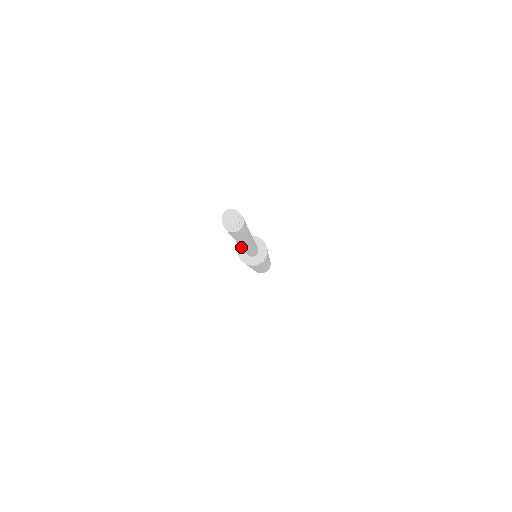
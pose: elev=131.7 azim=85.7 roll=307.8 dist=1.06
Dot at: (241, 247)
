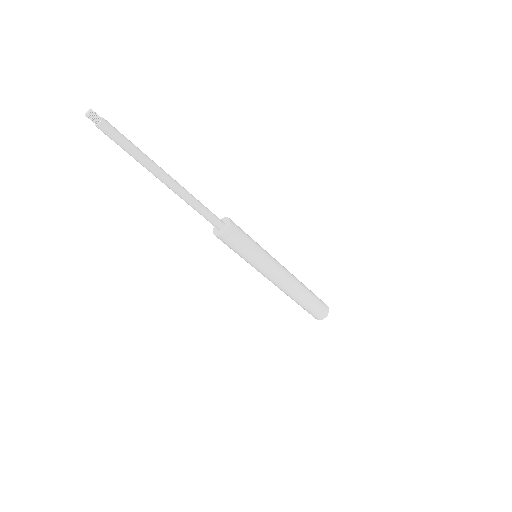
Dot at: occluded
